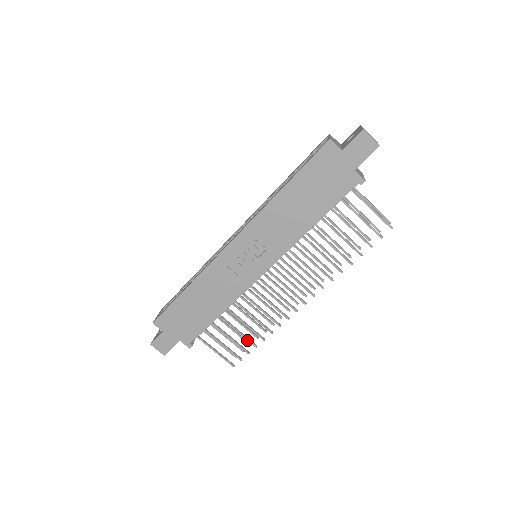
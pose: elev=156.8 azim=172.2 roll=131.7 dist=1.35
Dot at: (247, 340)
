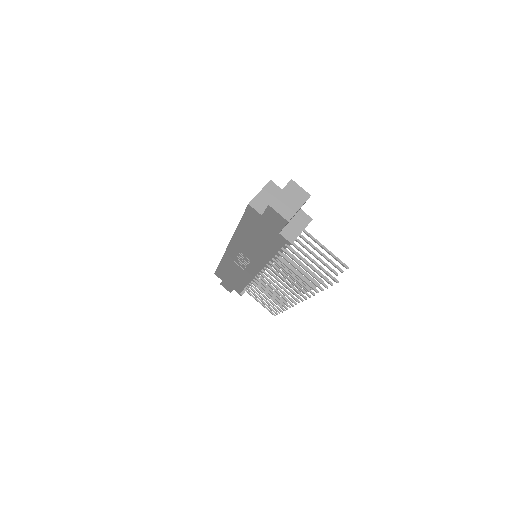
Dot at: occluded
